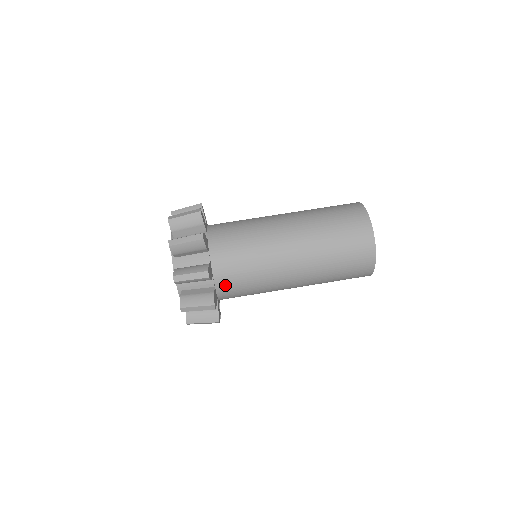
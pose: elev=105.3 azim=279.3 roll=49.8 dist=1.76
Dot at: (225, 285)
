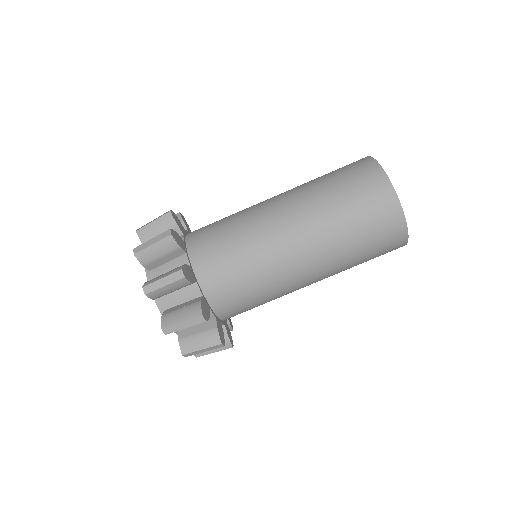
Dot at: occluded
